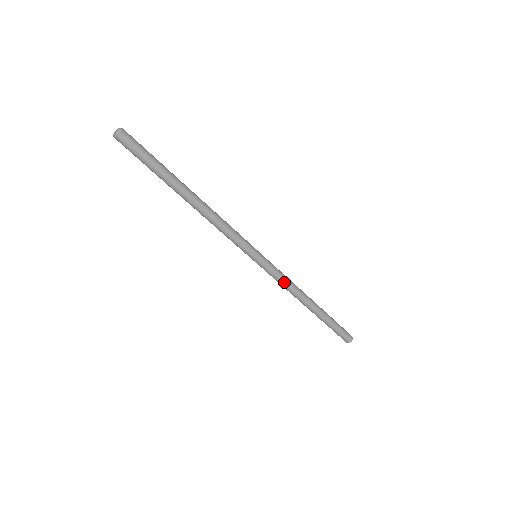
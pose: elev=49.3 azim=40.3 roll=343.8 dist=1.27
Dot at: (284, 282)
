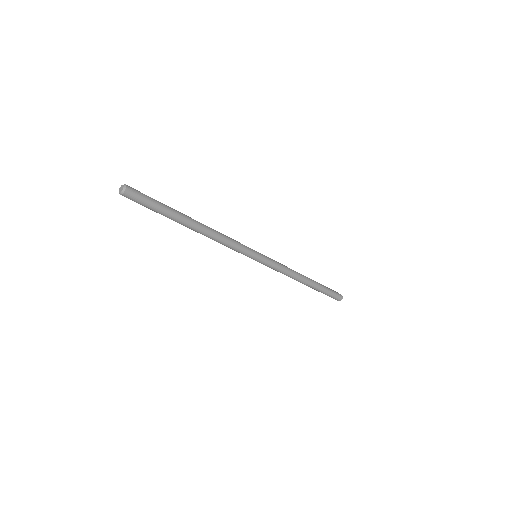
Dot at: (282, 271)
